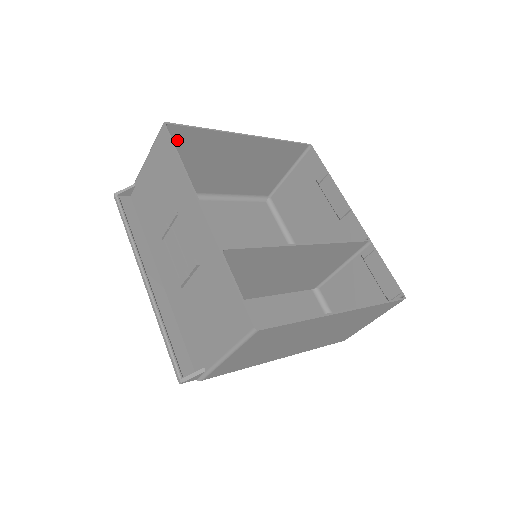
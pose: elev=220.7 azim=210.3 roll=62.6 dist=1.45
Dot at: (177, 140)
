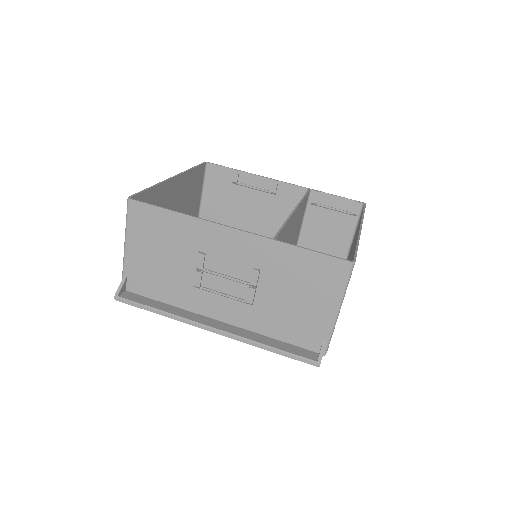
Dot at: occluded
